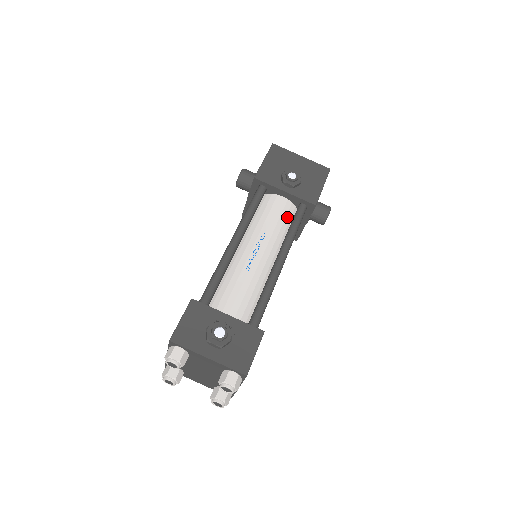
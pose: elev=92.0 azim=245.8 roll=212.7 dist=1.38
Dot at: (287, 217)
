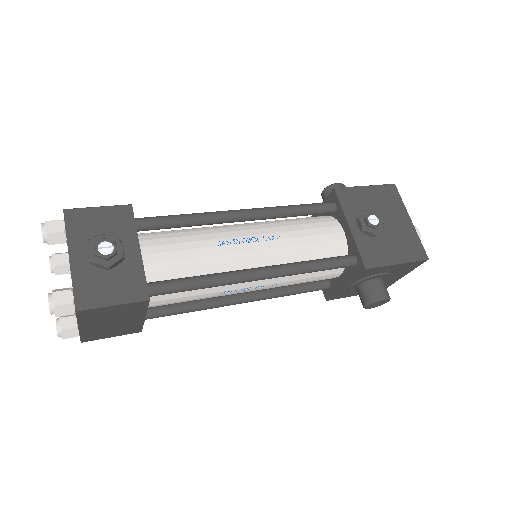
Dot at: (325, 251)
